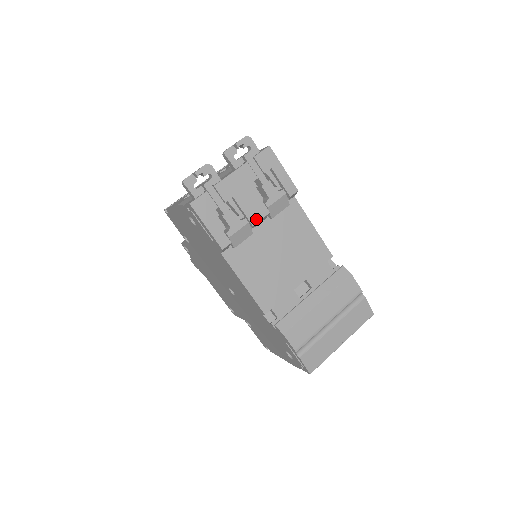
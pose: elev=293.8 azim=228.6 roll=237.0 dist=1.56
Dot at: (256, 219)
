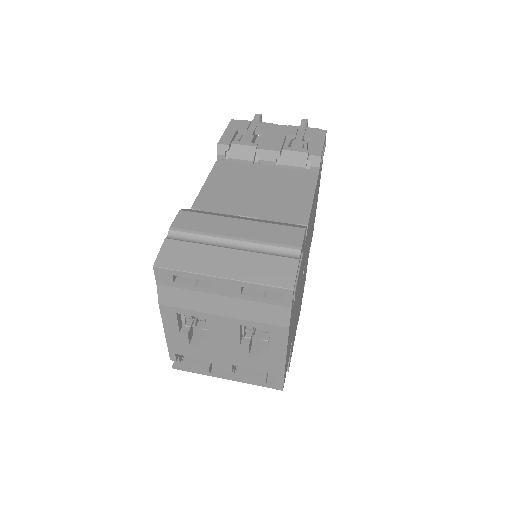
Dot at: (264, 148)
